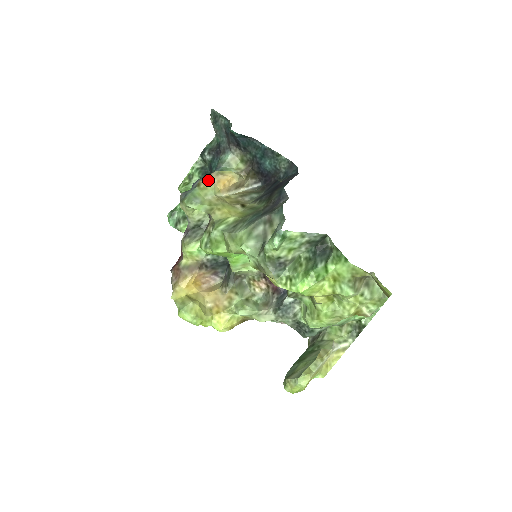
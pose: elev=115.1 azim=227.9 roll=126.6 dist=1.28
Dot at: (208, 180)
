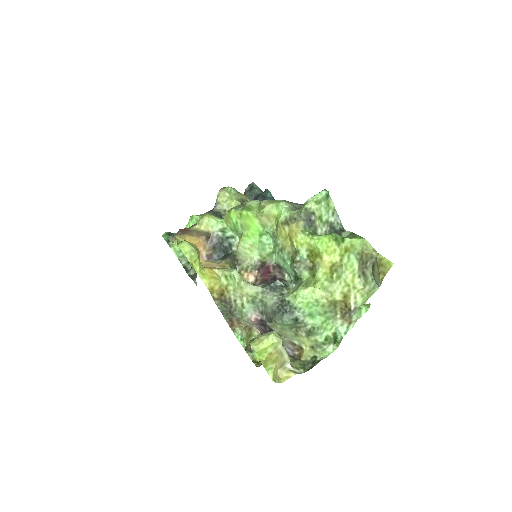
Dot at: occluded
